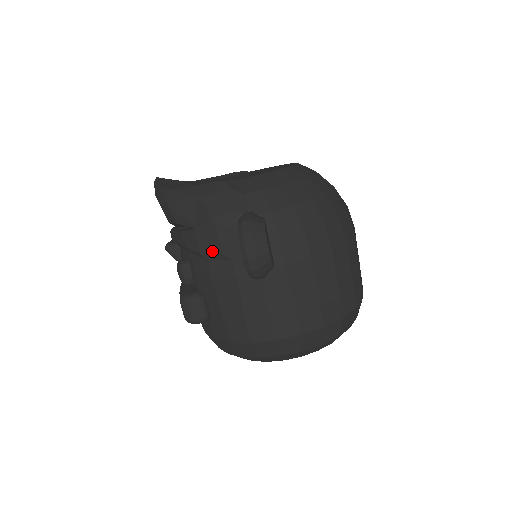
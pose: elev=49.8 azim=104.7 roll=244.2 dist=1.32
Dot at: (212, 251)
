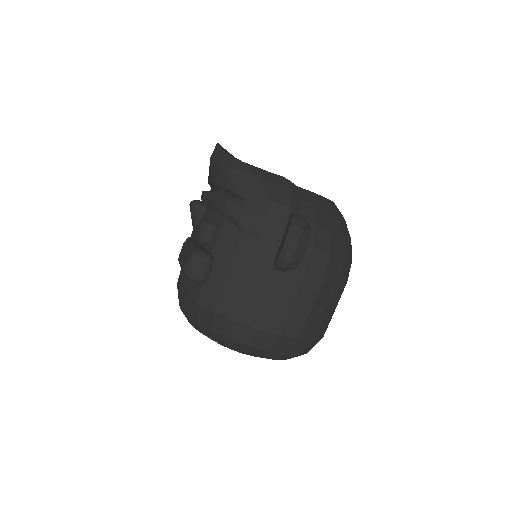
Dot at: (252, 226)
